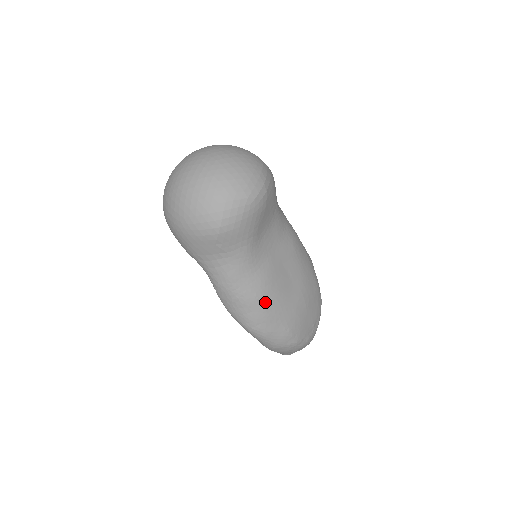
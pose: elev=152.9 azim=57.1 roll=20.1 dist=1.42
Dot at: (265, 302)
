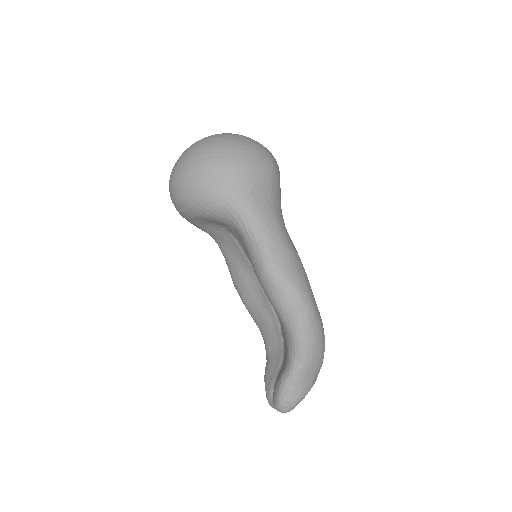
Dot at: (303, 267)
